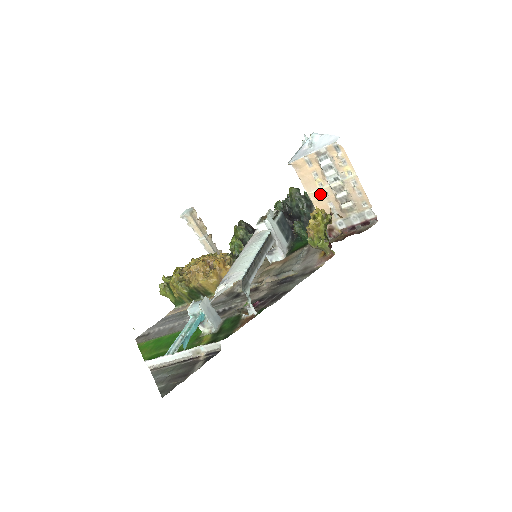
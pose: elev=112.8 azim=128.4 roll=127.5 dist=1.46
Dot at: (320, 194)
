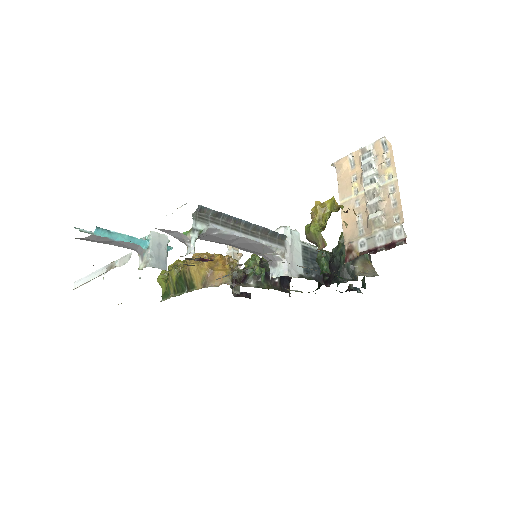
Dot at: (352, 203)
